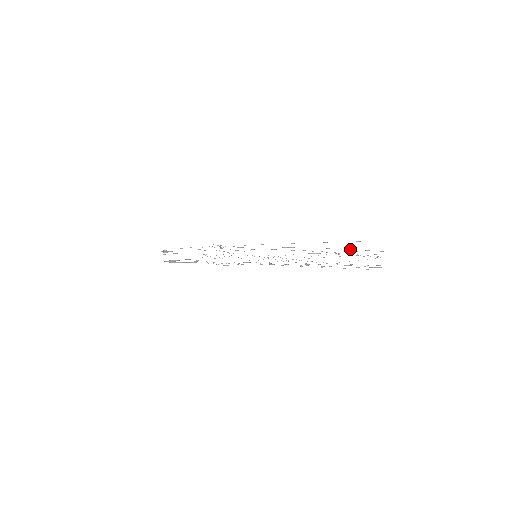
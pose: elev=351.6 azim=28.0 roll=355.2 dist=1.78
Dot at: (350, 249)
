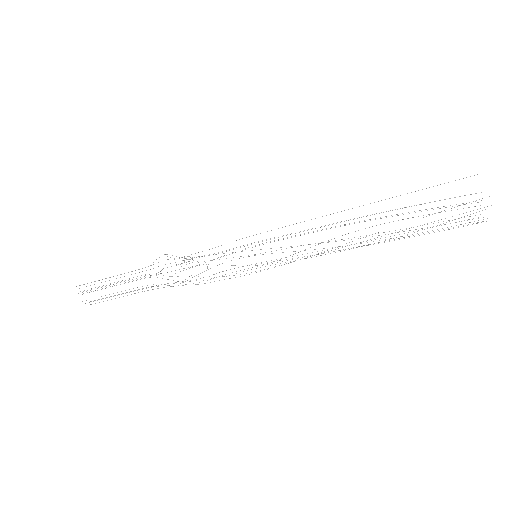
Dot at: occluded
